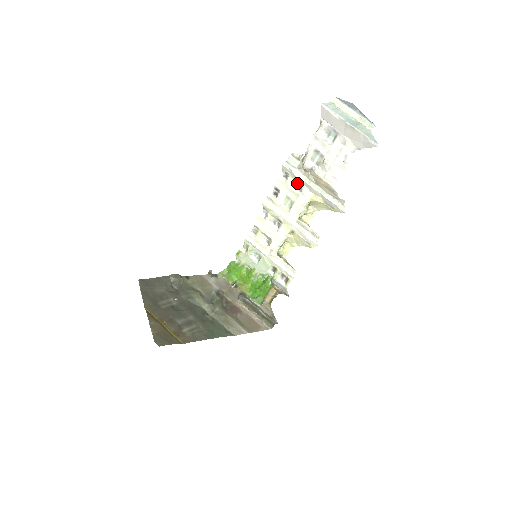
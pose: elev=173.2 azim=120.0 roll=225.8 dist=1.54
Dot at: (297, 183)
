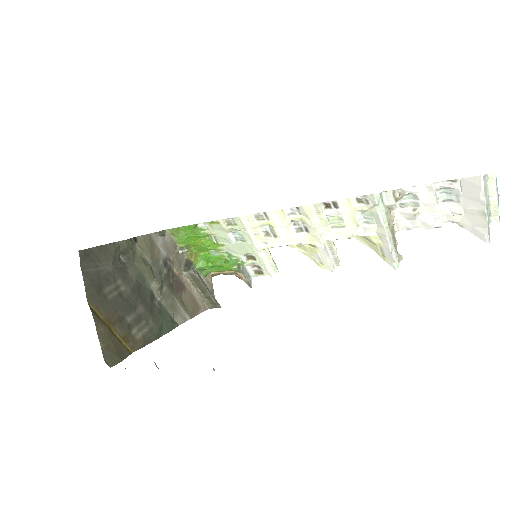
Dot at: (368, 215)
